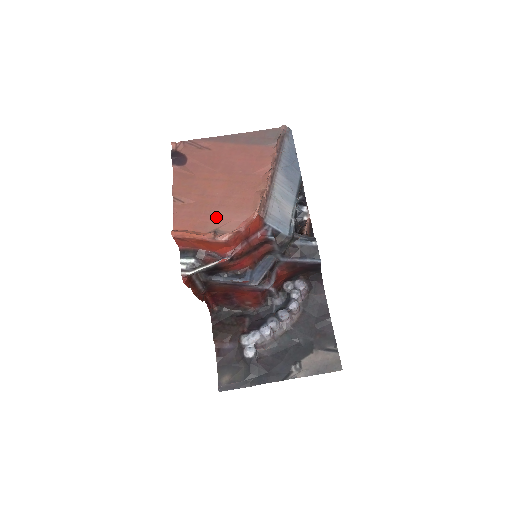
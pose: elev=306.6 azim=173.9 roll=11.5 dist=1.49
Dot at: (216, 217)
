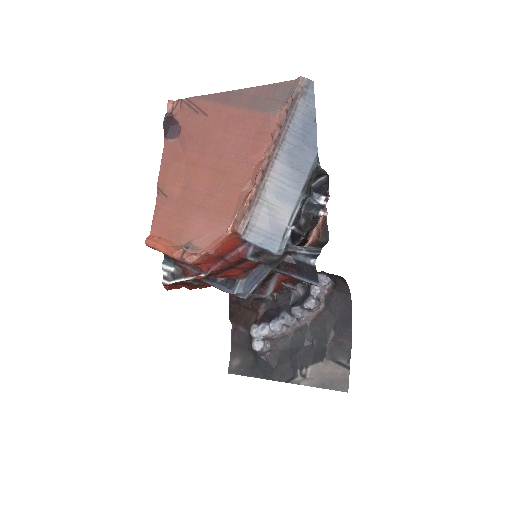
Dot at: (193, 224)
